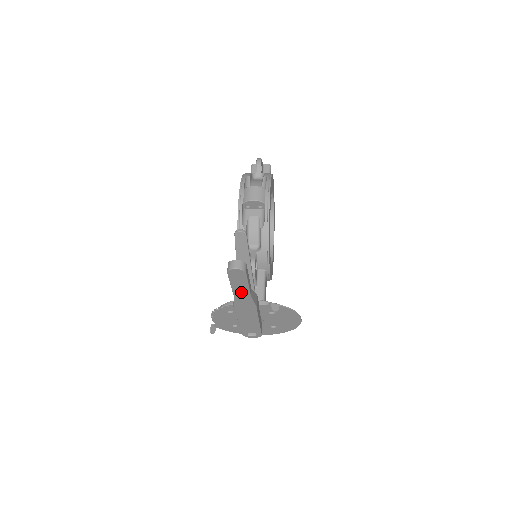
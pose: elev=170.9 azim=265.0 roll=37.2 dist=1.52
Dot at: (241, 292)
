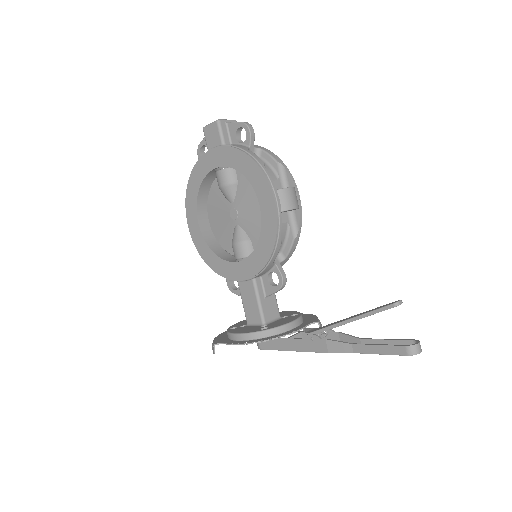
Dot at: occluded
